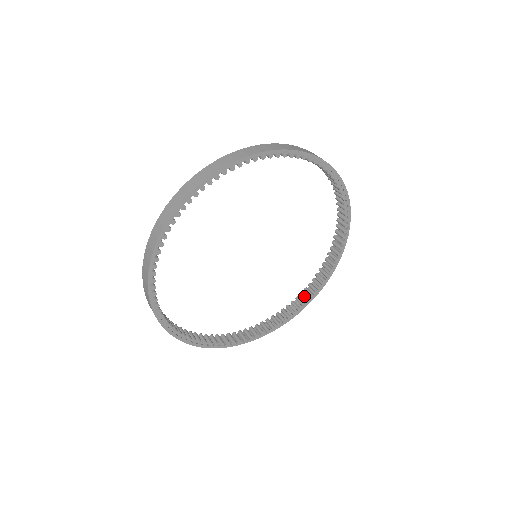
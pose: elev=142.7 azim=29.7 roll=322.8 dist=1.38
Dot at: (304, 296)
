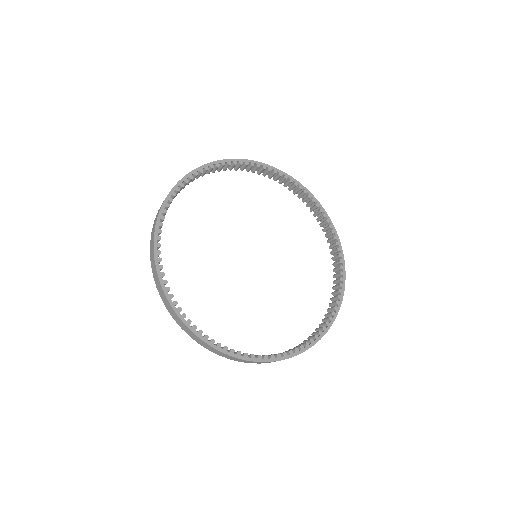
Dot at: (263, 355)
